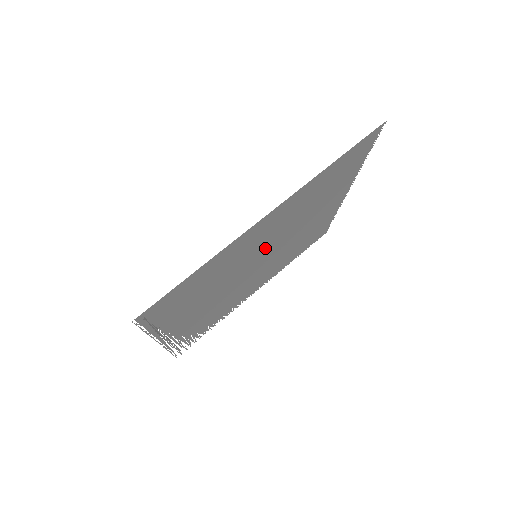
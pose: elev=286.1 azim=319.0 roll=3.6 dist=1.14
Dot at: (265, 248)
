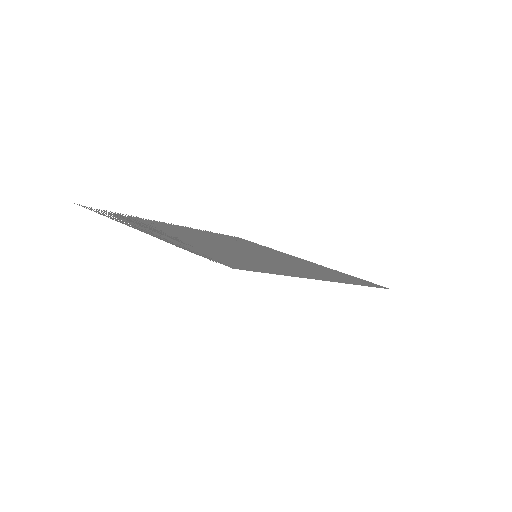
Dot at: occluded
